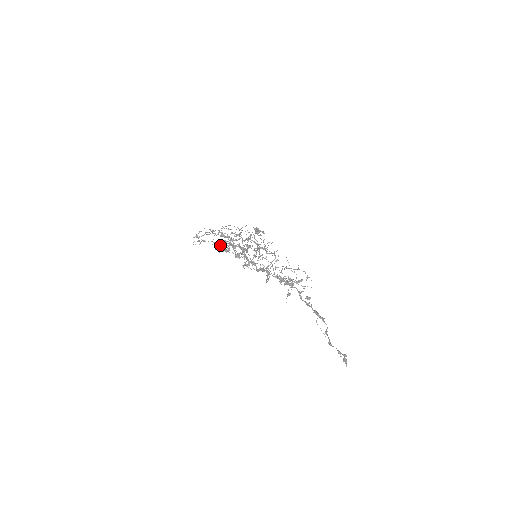
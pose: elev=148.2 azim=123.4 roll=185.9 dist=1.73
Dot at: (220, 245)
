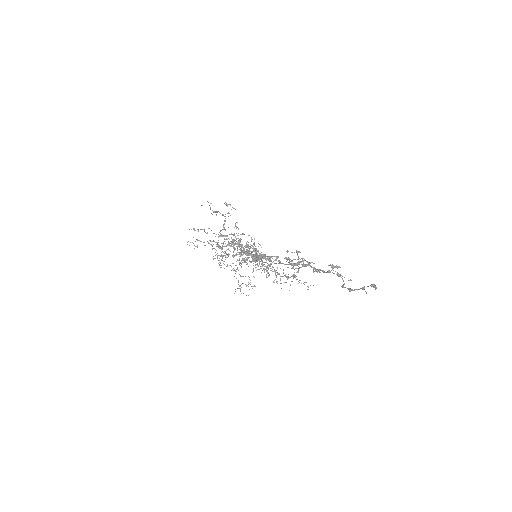
Dot at: (217, 245)
